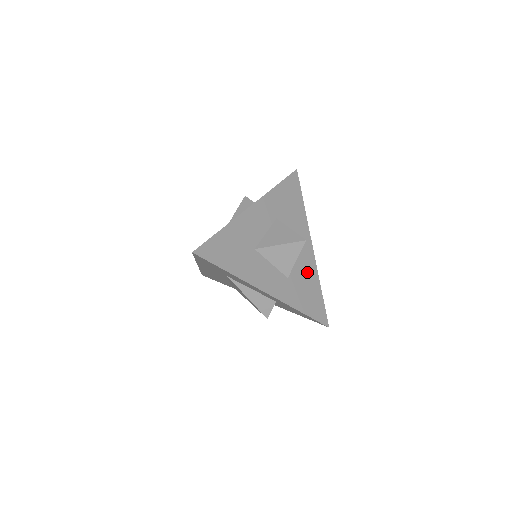
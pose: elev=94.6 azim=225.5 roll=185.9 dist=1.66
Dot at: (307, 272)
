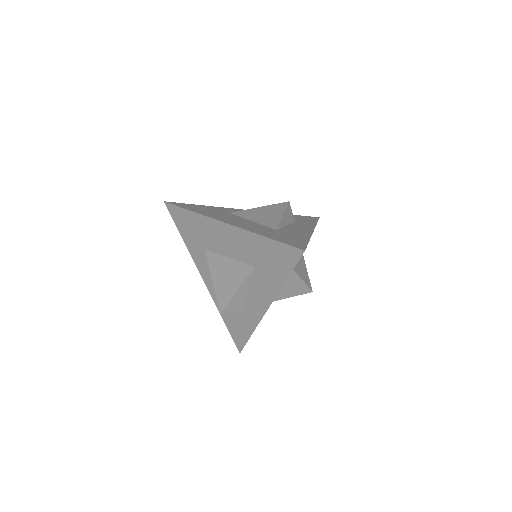
Dot at: occluded
